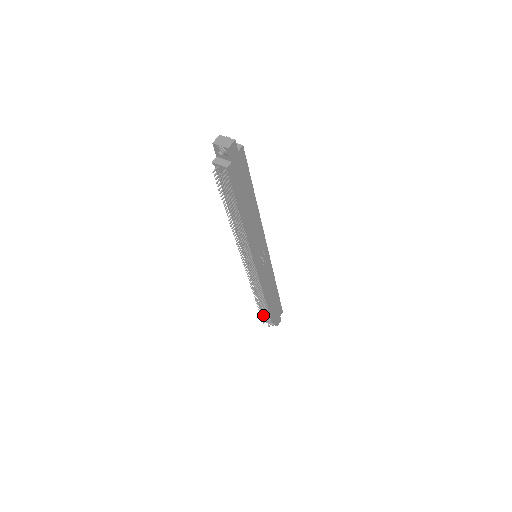
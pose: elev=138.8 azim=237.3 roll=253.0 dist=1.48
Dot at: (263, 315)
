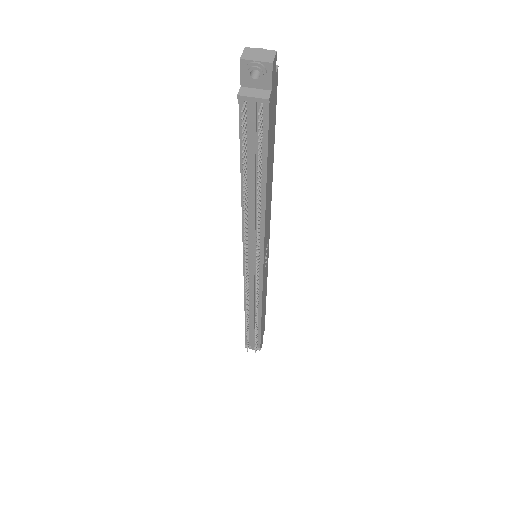
Dot at: (248, 339)
